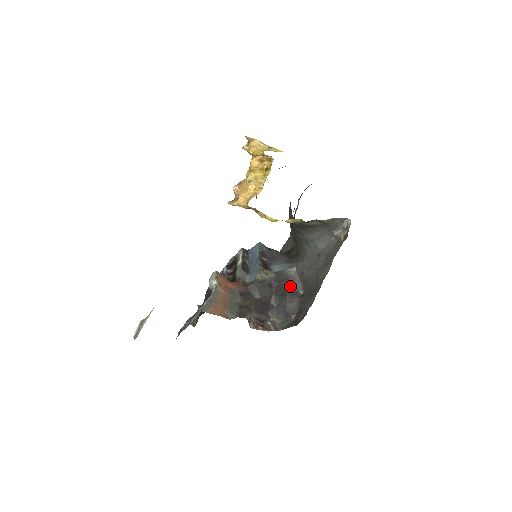
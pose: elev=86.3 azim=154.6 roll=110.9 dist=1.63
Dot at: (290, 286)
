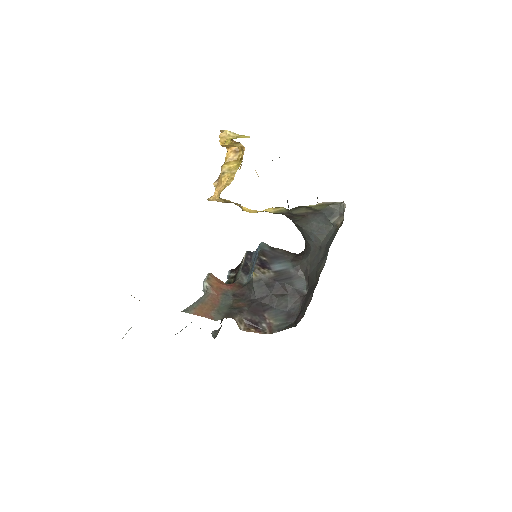
Dot at: (292, 285)
